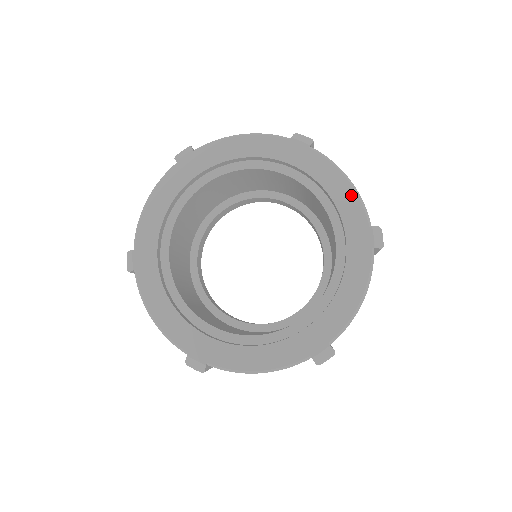
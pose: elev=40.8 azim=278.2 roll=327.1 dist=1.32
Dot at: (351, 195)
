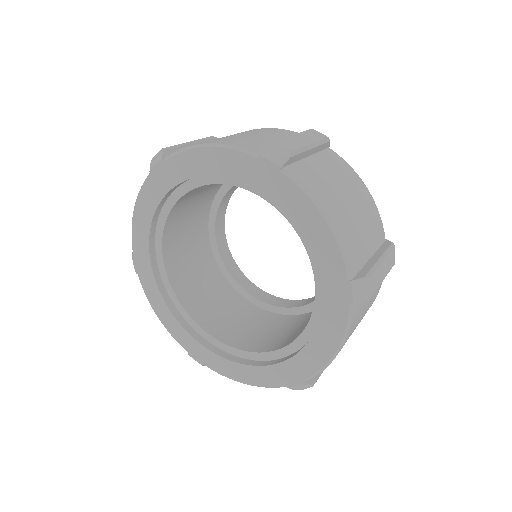
Dot at: (328, 239)
